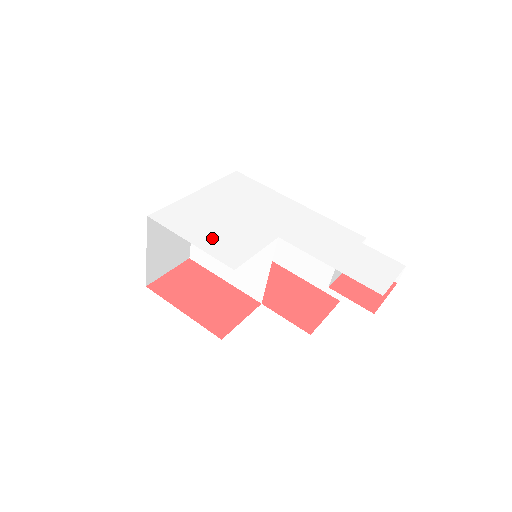
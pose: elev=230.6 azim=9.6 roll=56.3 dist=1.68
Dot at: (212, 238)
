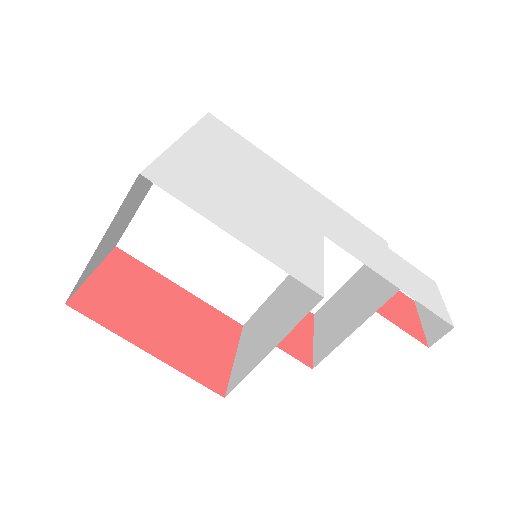
Dot at: (260, 232)
